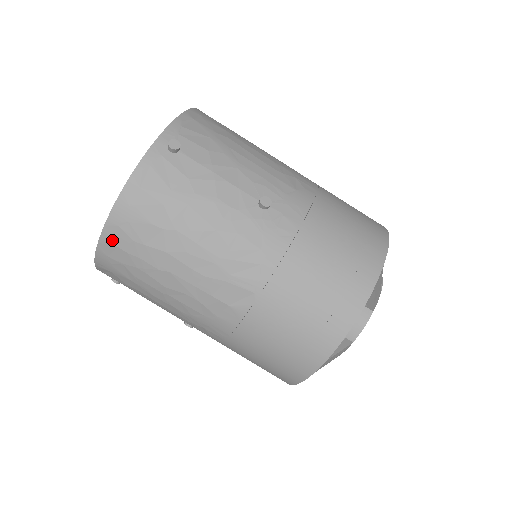
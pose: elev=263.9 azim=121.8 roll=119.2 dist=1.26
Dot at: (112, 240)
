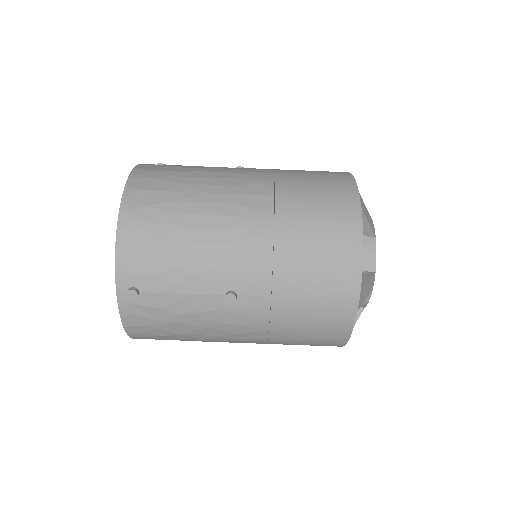
Dot at: occluded
